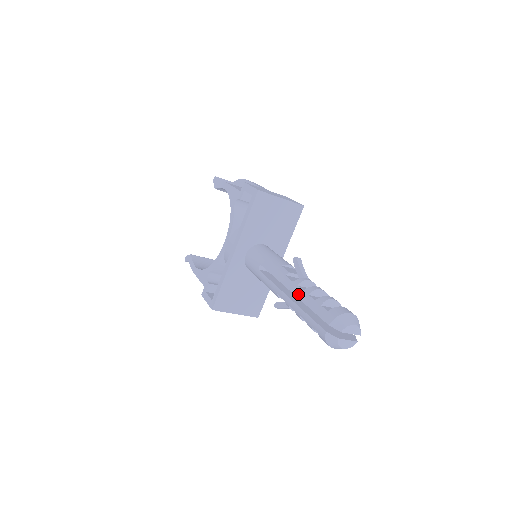
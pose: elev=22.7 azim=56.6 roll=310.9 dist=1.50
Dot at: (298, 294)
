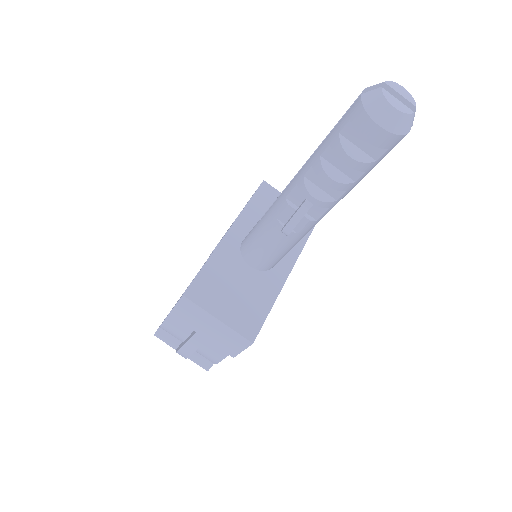
Dot at: occluded
